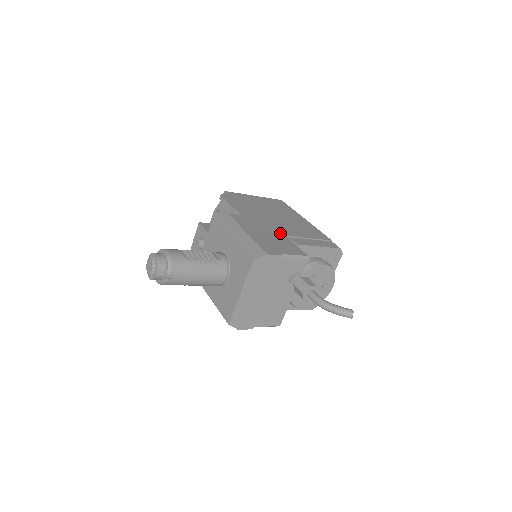
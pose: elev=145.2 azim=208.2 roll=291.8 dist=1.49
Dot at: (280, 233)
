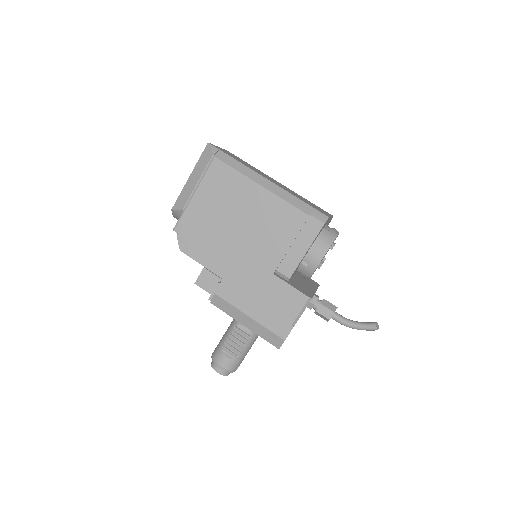
Dot at: (267, 275)
